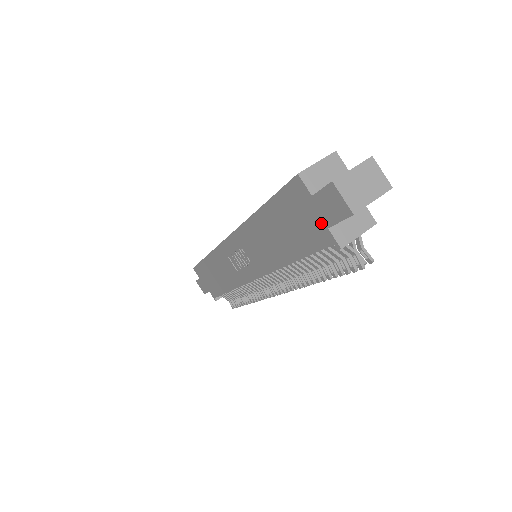
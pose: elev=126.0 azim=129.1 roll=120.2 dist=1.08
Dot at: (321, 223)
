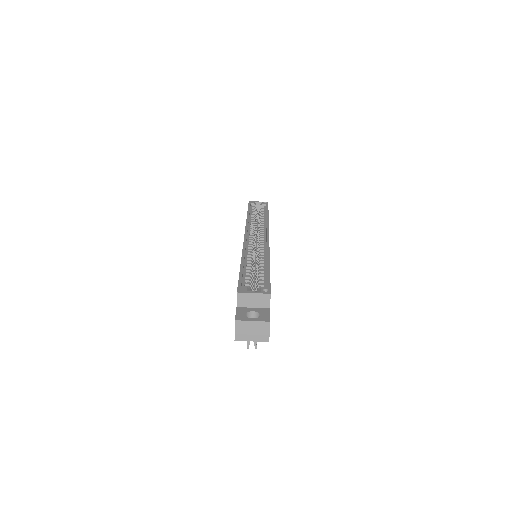
Dot at: occluded
